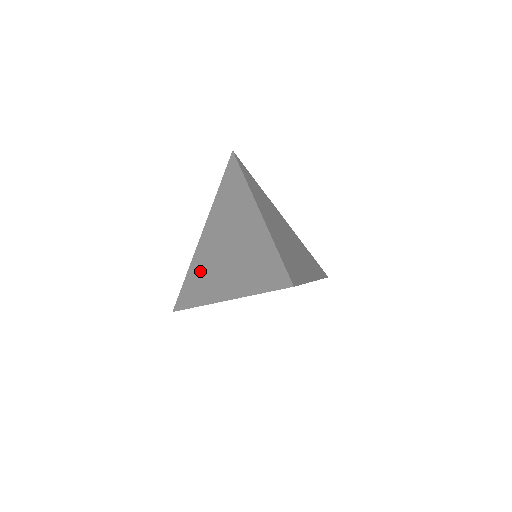
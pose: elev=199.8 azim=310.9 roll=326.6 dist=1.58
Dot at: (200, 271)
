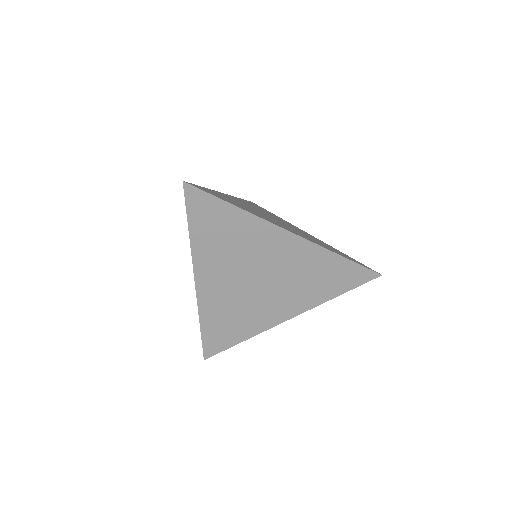
Dot at: occluded
